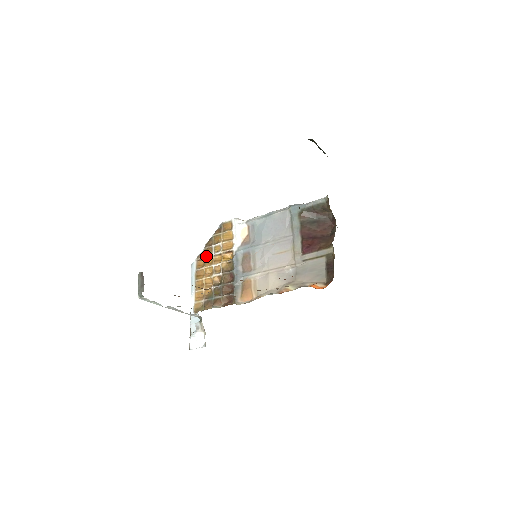
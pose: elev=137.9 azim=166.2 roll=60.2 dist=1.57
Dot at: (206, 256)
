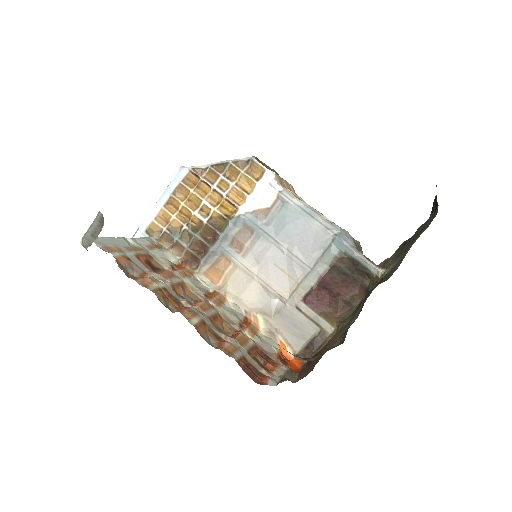
Dot at: (204, 179)
